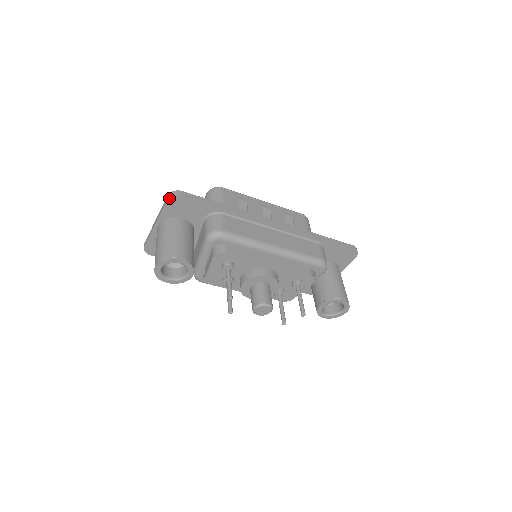
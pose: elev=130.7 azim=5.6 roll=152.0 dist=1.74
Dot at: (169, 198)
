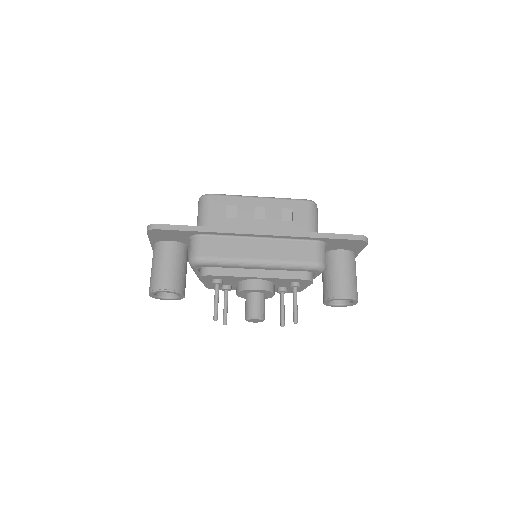
Dot at: (147, 232)
